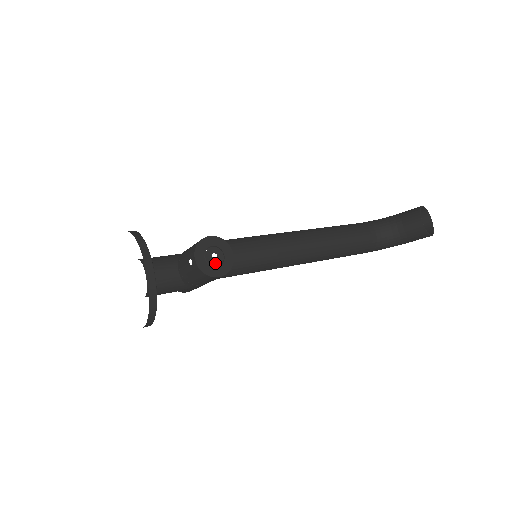
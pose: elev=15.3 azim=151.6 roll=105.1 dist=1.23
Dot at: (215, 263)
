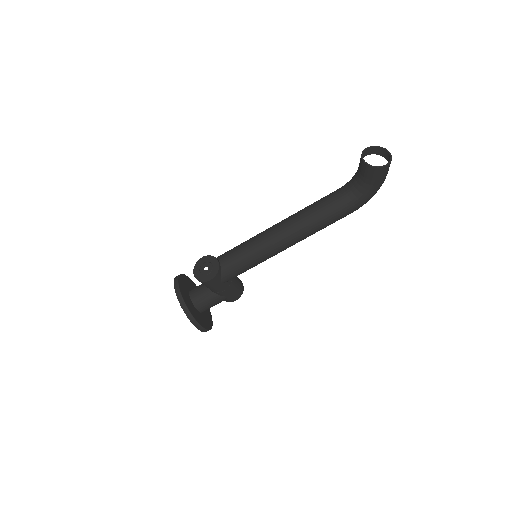
Dot at: (207, 272)
